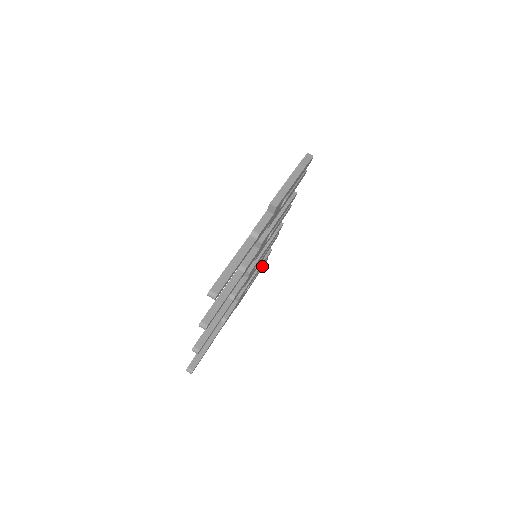
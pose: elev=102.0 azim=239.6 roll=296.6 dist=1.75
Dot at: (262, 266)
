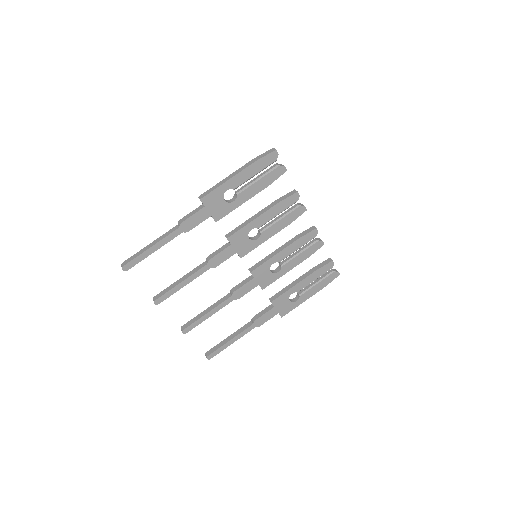
Dot at: (324, 278)
